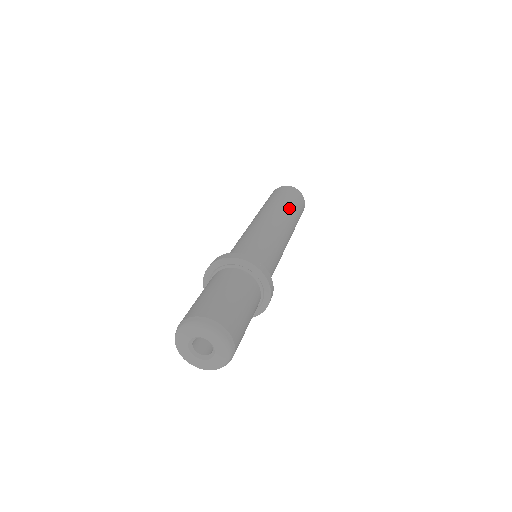
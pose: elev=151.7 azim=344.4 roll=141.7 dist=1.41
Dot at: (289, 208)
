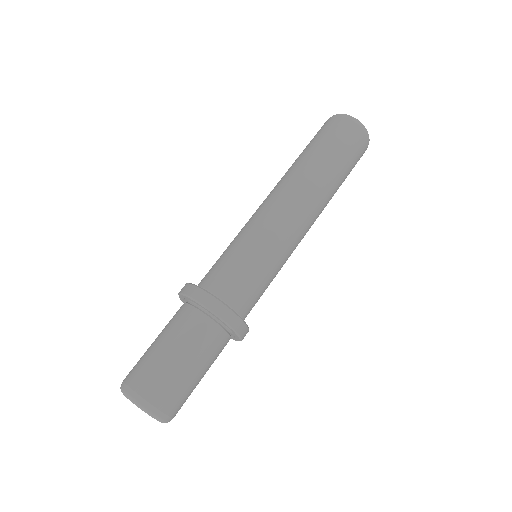
Dot at: (321, 170)
